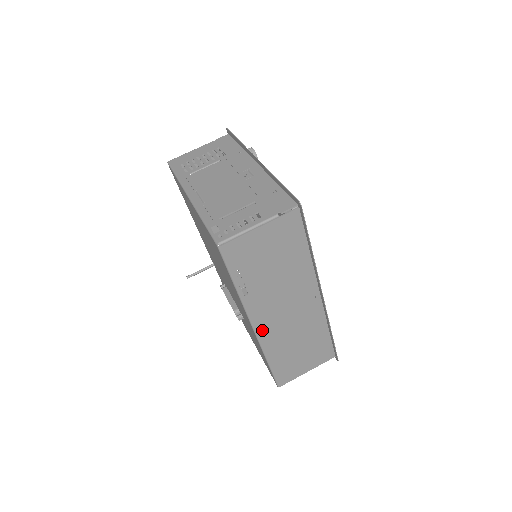
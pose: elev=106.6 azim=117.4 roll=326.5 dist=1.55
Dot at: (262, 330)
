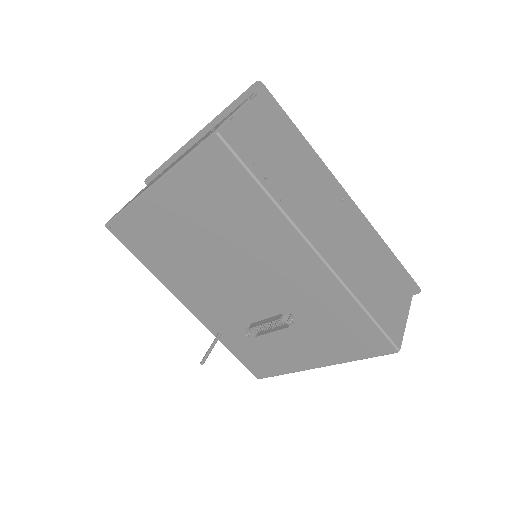
Dot at: (326, 253)
